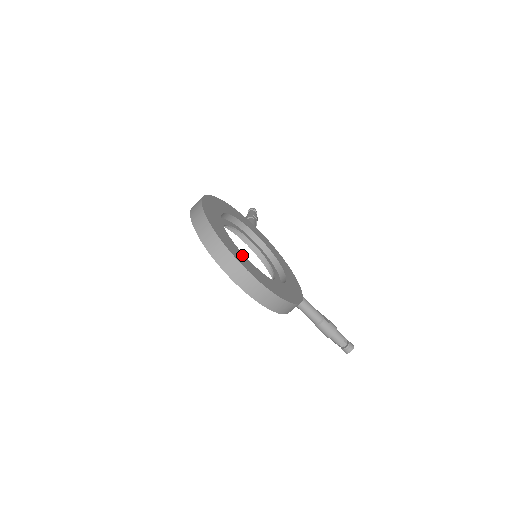
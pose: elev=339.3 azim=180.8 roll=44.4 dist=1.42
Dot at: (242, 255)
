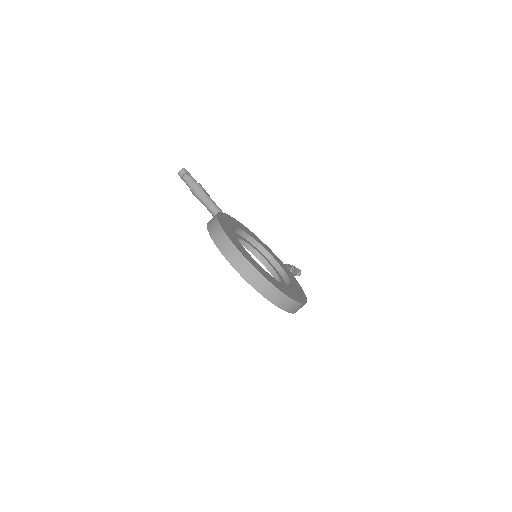
Dot at: (286, 288)
